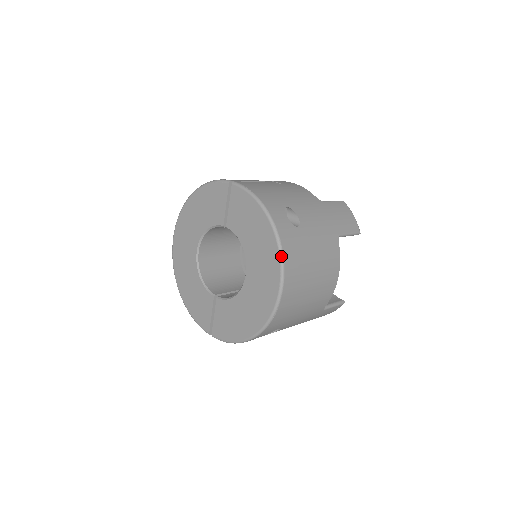
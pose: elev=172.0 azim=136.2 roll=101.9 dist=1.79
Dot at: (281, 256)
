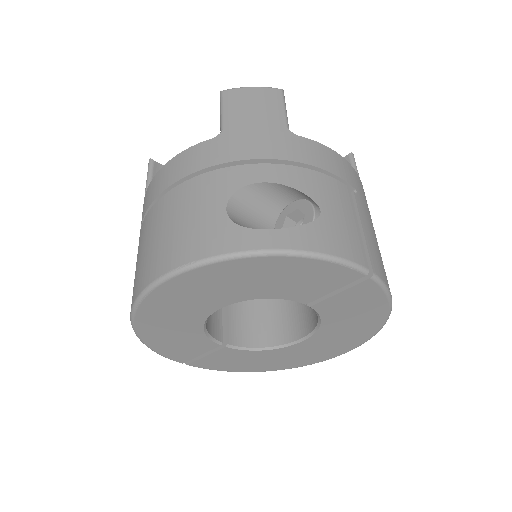
Dot at: occluded
